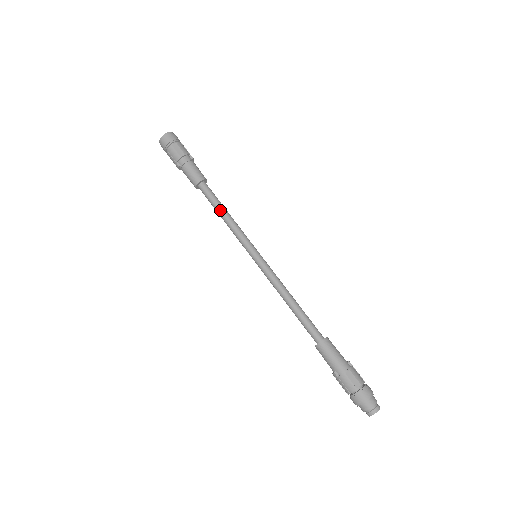
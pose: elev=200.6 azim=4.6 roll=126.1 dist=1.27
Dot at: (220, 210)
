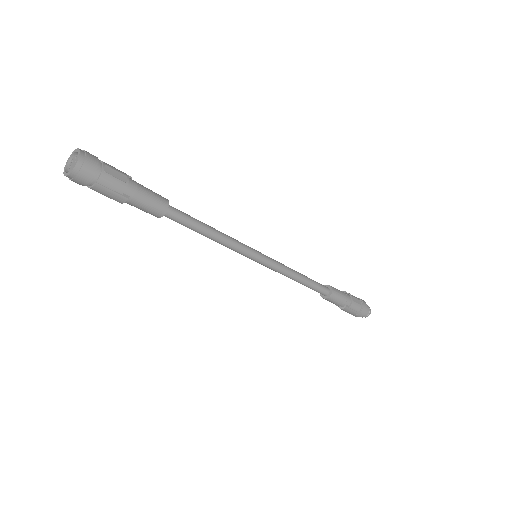
Dot at: (206, 229)
